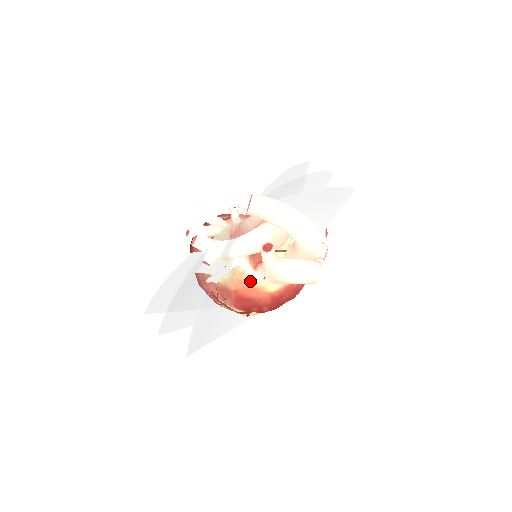
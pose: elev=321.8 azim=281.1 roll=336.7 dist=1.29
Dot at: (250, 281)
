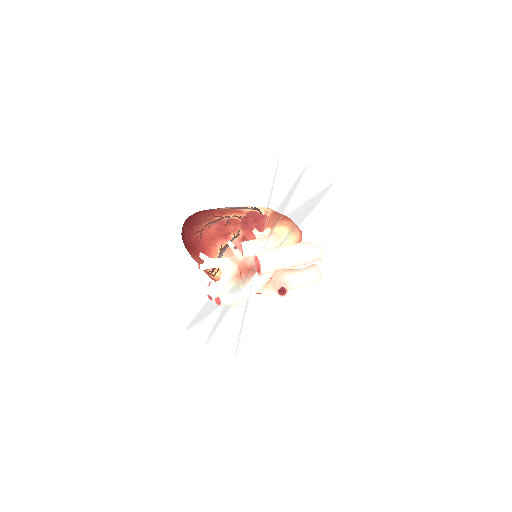
Dot at: (266, 296)
